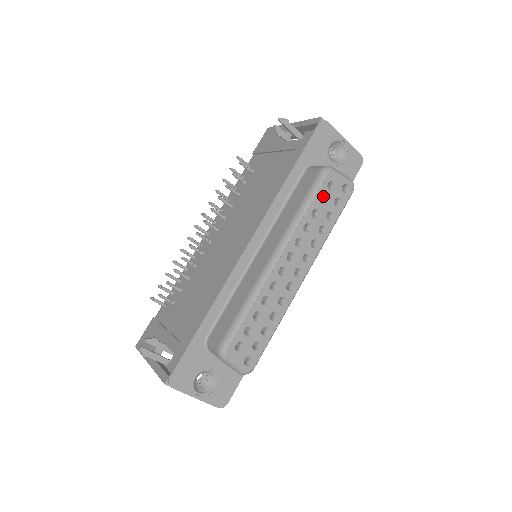
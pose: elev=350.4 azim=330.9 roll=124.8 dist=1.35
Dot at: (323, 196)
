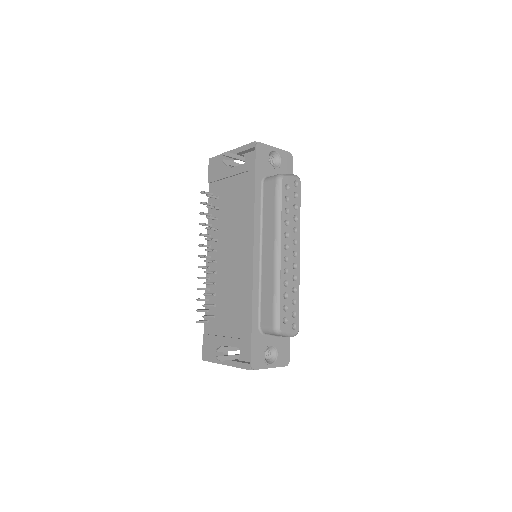
Dot at: (286, 196)
